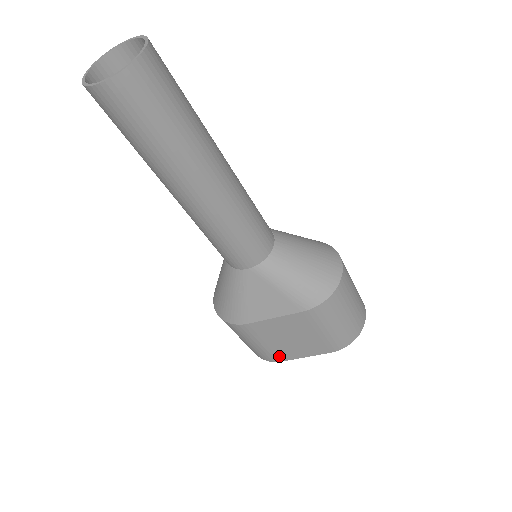
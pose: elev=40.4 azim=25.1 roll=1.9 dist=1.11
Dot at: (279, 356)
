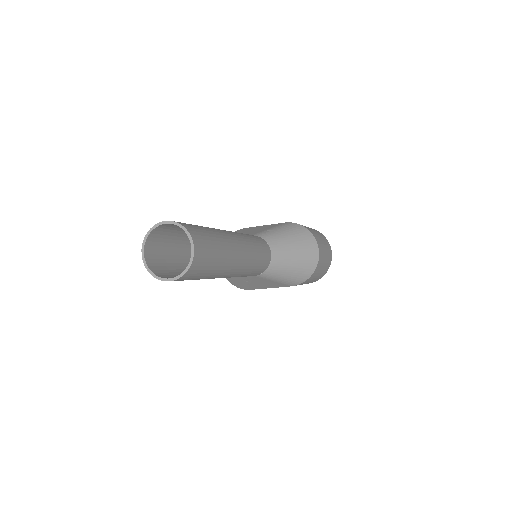
Dot at: occluded
